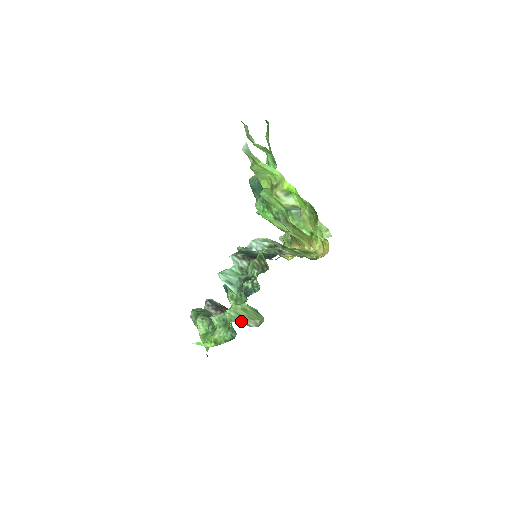
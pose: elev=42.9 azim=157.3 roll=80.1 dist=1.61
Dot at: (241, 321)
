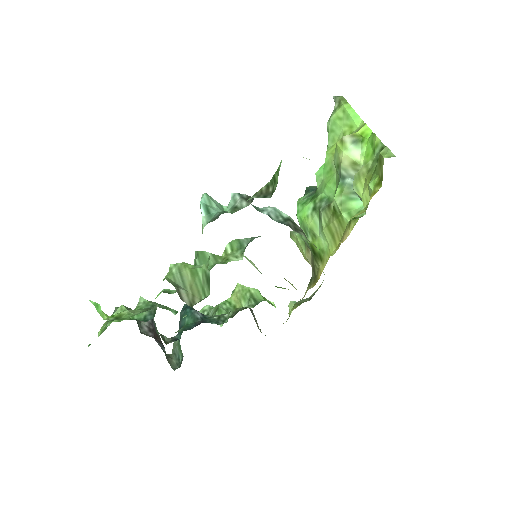
Dot at: (177, 285)
